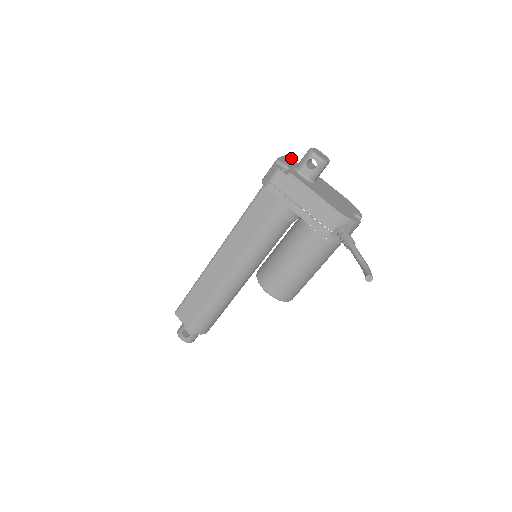
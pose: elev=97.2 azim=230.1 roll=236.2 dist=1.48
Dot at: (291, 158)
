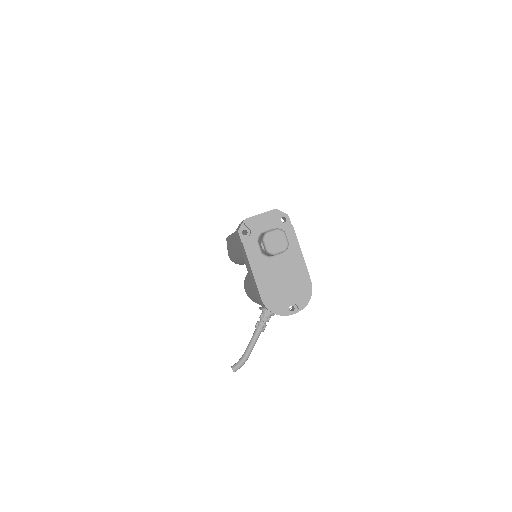
Dot at: (277, 215)
